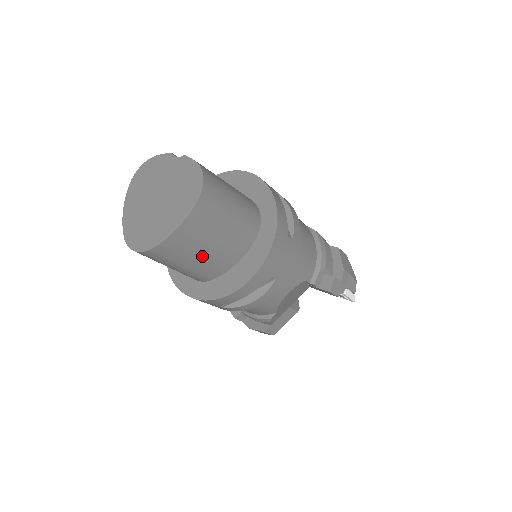
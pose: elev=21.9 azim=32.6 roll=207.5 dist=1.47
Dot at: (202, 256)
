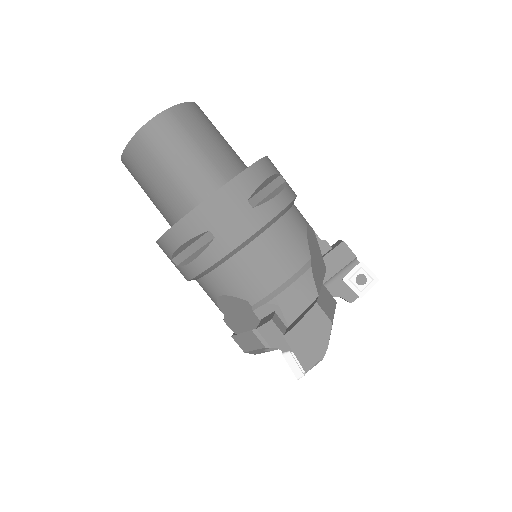
Dot at: (213, 142)
